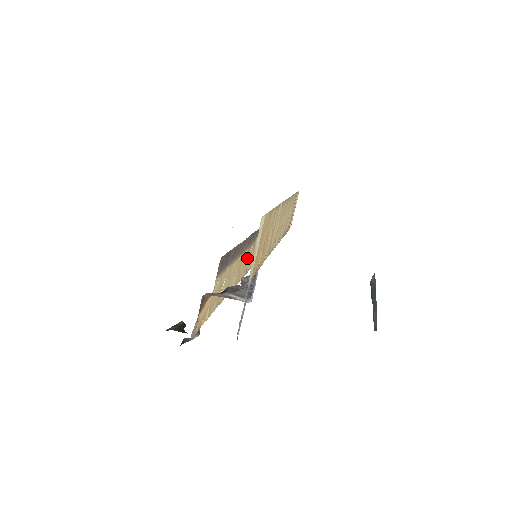
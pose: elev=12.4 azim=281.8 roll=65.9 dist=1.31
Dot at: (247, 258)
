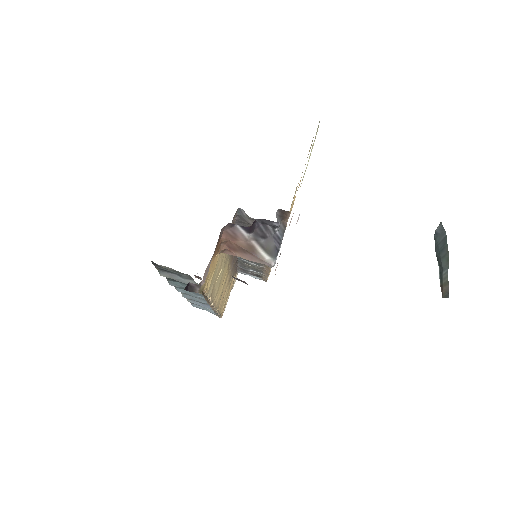
Dot at: (226, 289)
